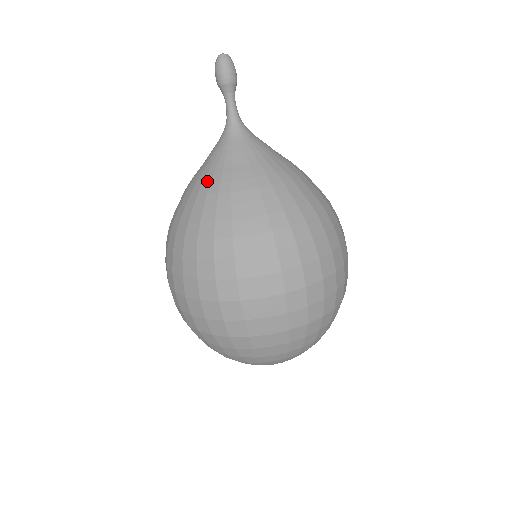
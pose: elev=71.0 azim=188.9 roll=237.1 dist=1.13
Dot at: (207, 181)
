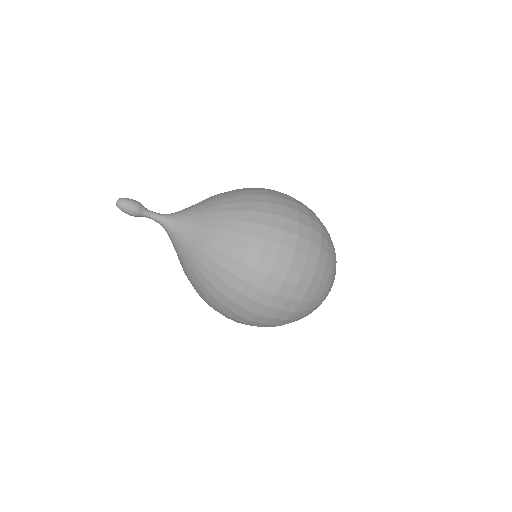
Dot at: occluded
